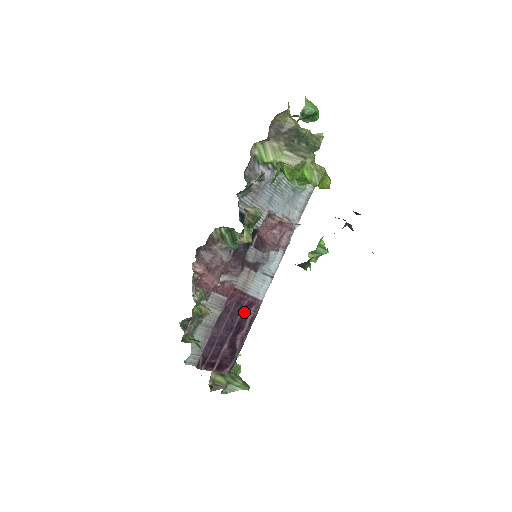
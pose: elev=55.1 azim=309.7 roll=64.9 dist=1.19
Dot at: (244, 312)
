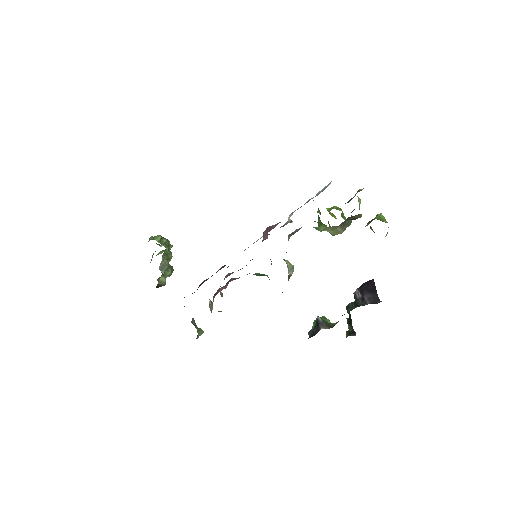
Dot at: occluded
